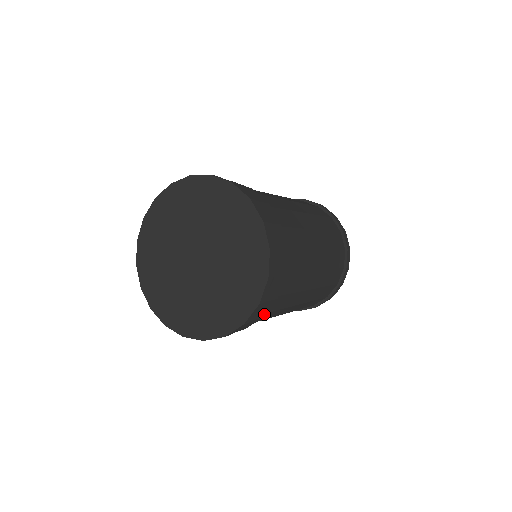
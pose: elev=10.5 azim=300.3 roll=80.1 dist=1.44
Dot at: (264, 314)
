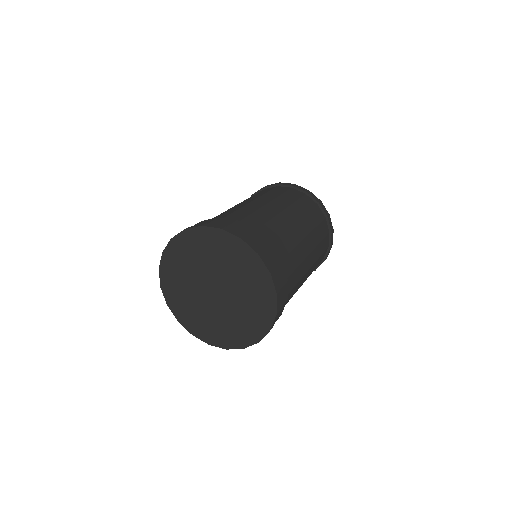
Dot at: (281, 313)
